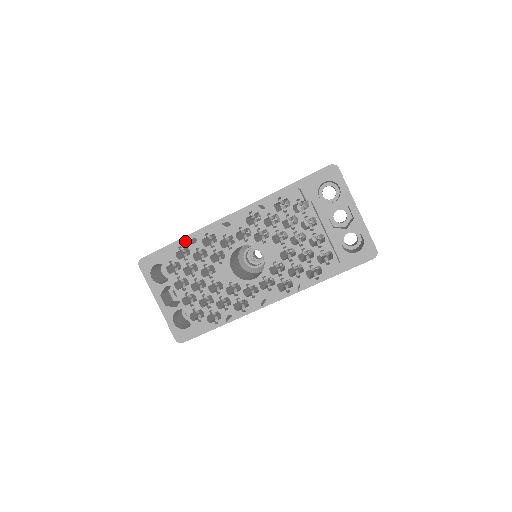
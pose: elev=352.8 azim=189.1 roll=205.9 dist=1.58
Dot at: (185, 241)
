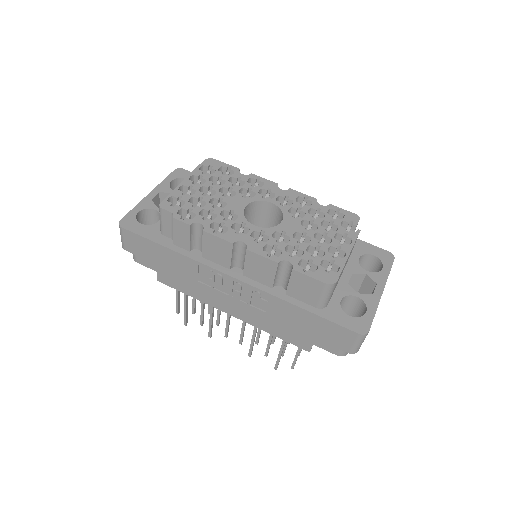
Dot at: (238, 168)
